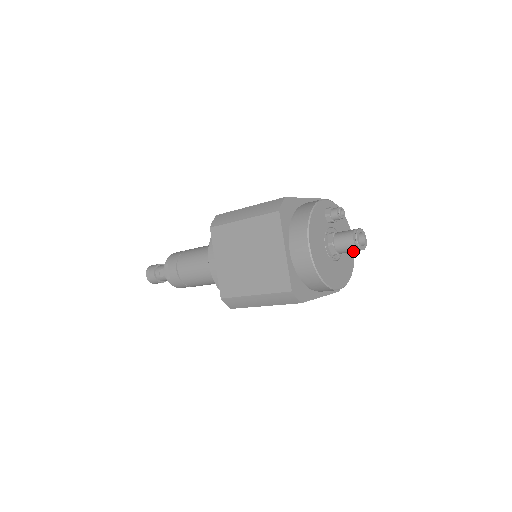
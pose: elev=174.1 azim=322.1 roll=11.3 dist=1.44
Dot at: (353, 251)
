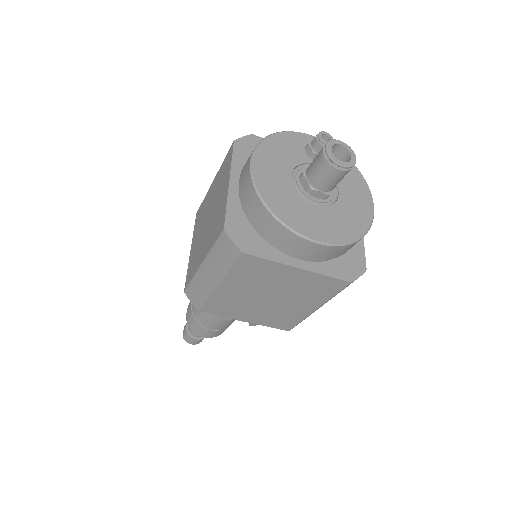
Dot at: (330, 174)
